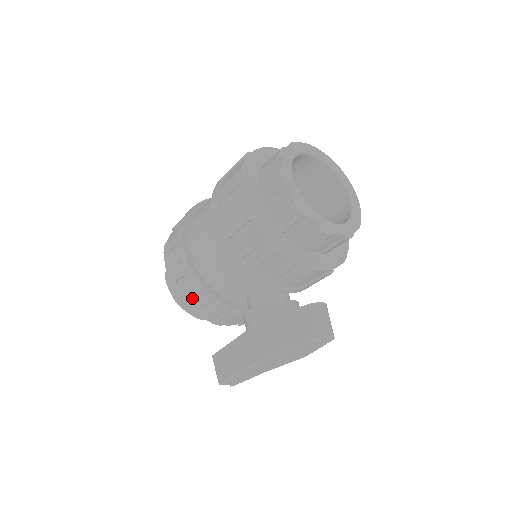
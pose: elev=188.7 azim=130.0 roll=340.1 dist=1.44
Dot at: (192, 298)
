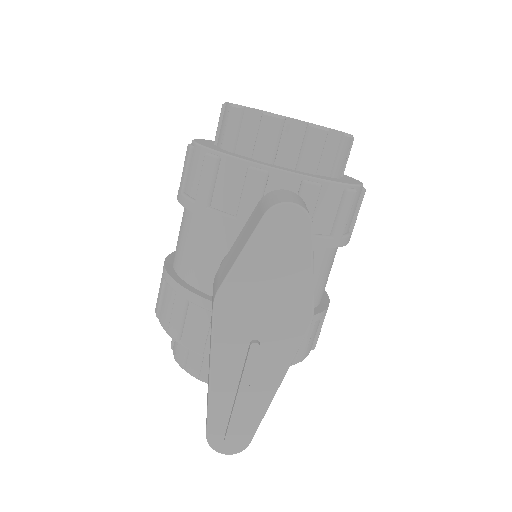
Dot at: (171, 313)
